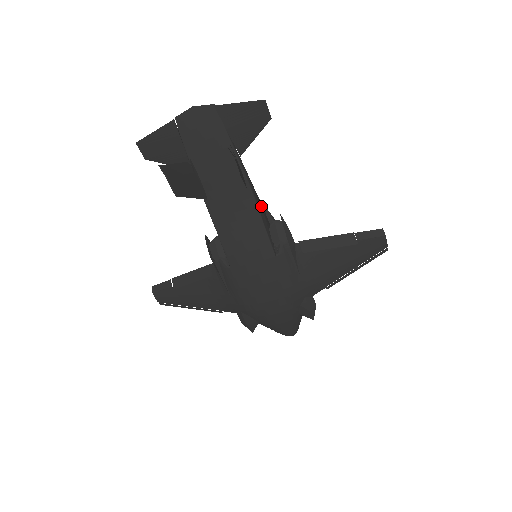
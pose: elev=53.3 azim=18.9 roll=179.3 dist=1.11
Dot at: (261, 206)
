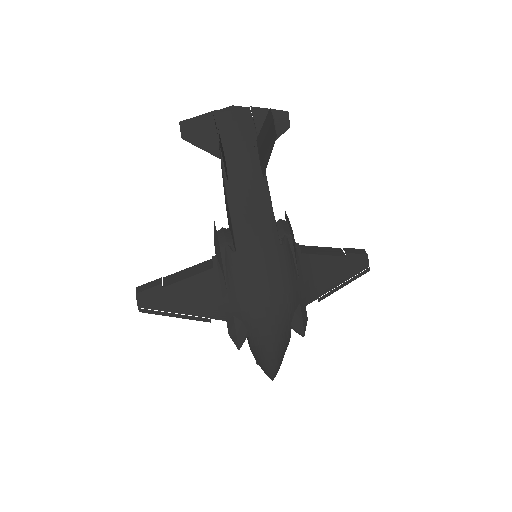
Dot at: occluded
